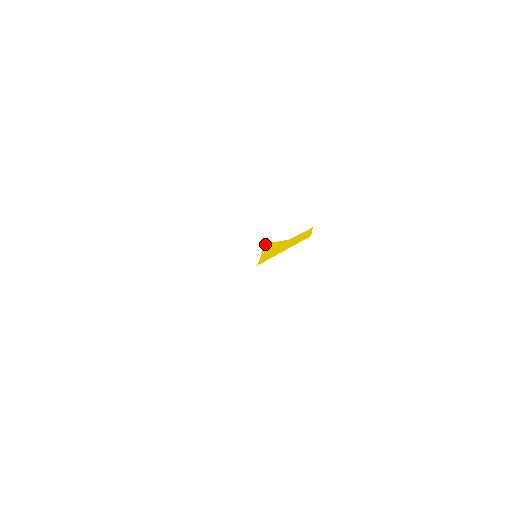
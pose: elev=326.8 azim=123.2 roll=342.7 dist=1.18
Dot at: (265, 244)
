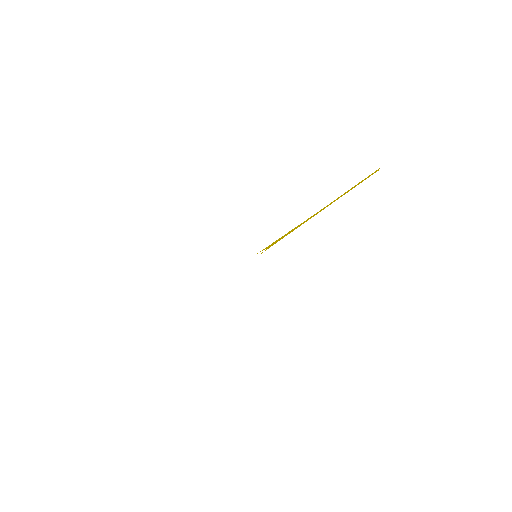
Dot at: (269, 245)
